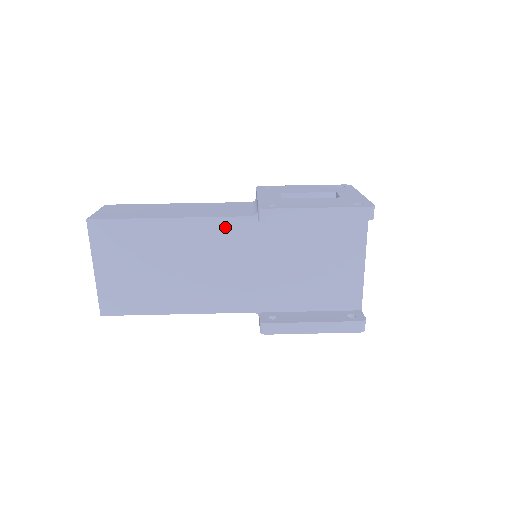
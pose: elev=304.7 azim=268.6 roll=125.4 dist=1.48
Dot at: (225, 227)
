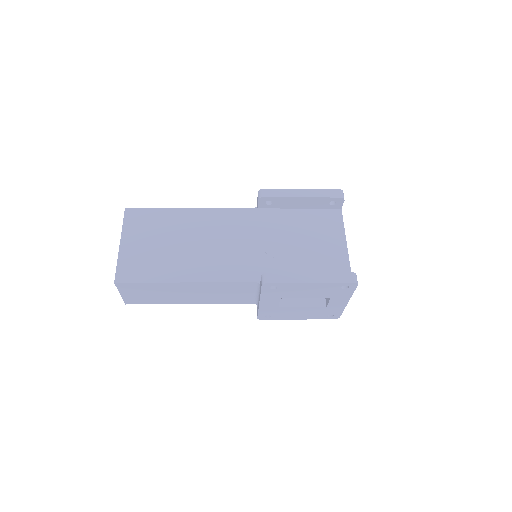
Dot at: (232, 215)
